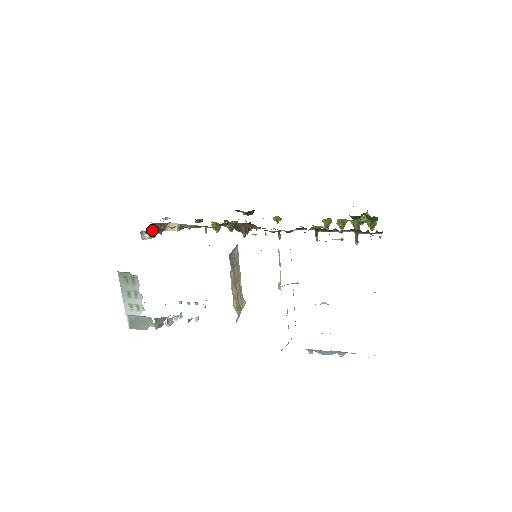
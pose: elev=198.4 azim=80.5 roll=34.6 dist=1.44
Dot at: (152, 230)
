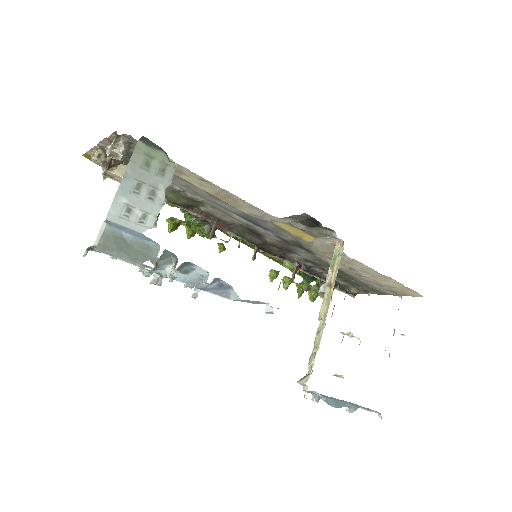
Dot at: (129, 147)
